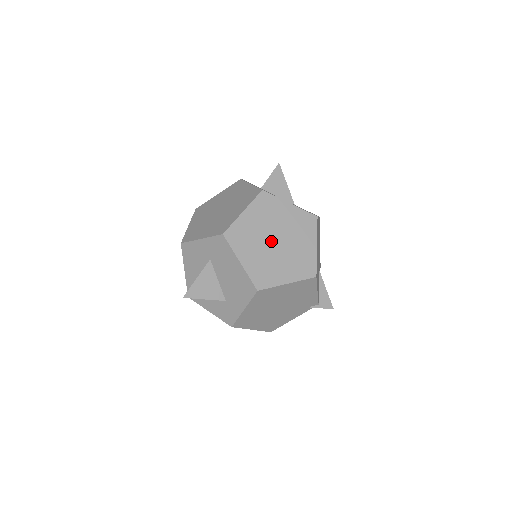
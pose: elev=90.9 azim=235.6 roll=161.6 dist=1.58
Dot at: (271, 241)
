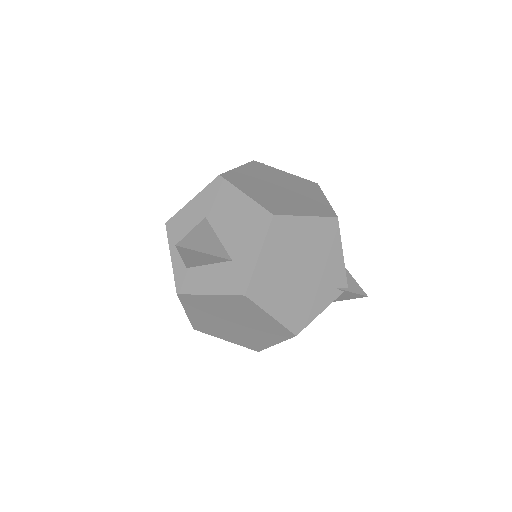
Dot at: (275, 188)
